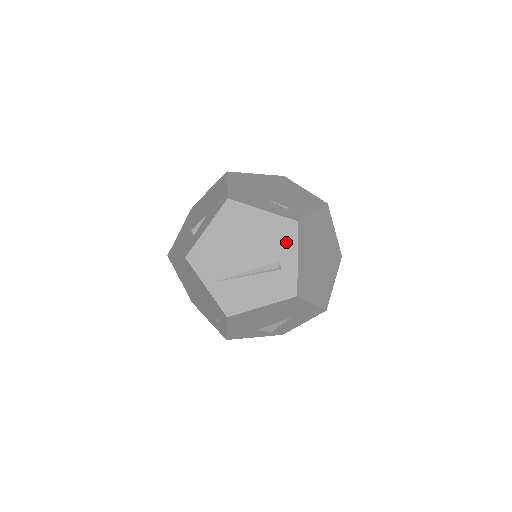
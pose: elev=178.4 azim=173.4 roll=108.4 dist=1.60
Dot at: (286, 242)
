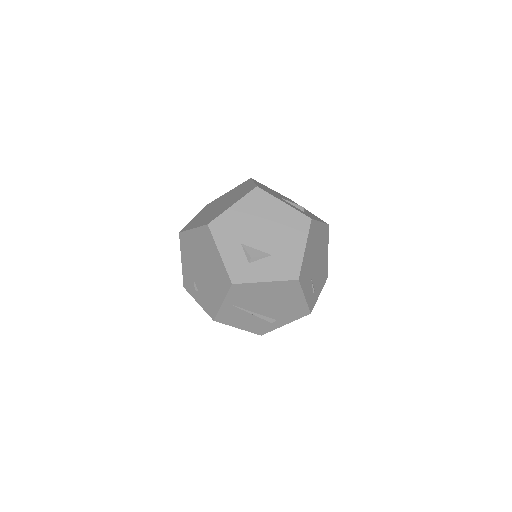
Dot at: (292, 316)
